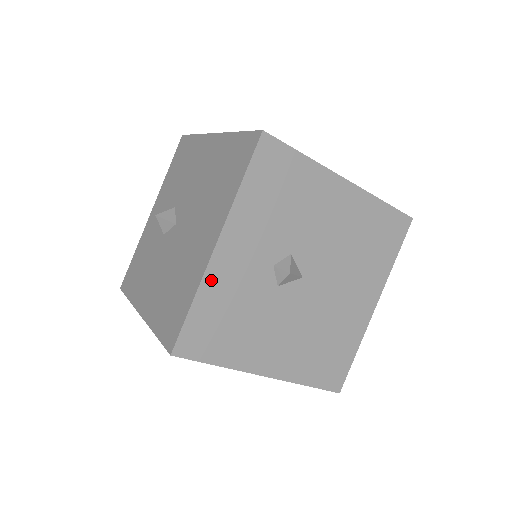
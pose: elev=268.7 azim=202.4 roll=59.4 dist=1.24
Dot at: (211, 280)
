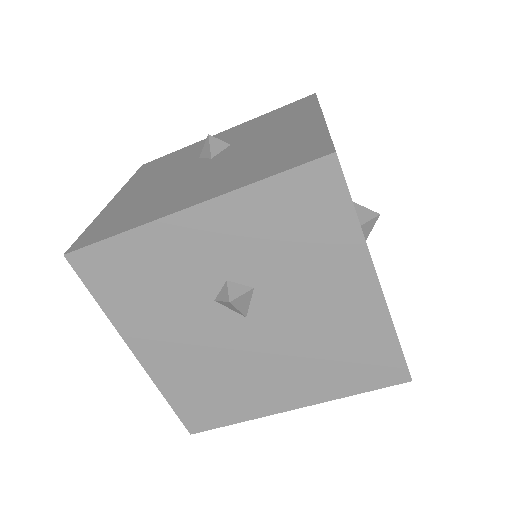
Dot at: (155, 233)
